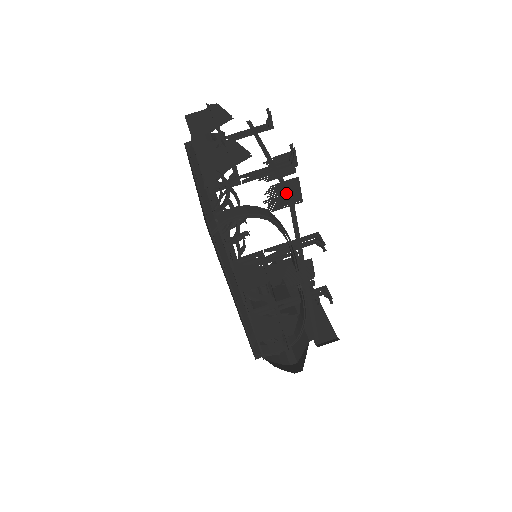
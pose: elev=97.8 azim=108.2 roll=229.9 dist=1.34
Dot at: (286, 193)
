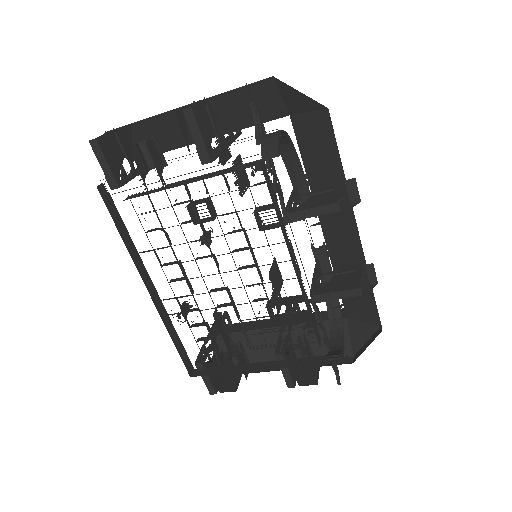
Dot at: occluded
